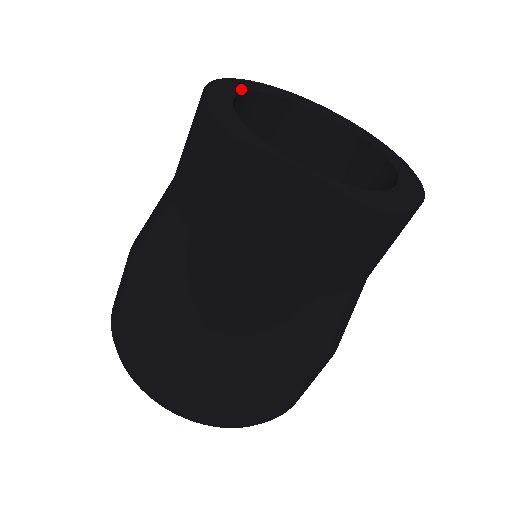
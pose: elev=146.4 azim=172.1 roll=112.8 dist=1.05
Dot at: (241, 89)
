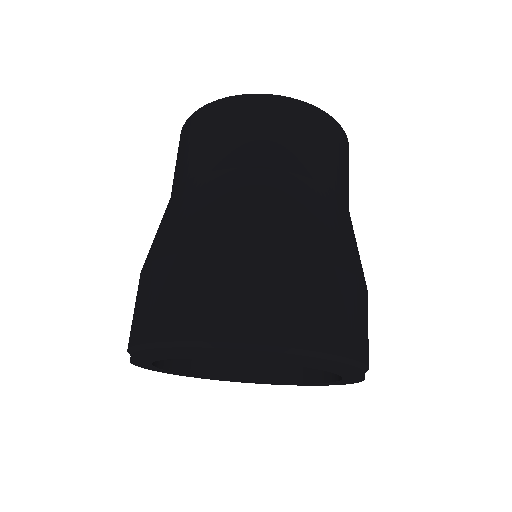
Dot at: occluded
